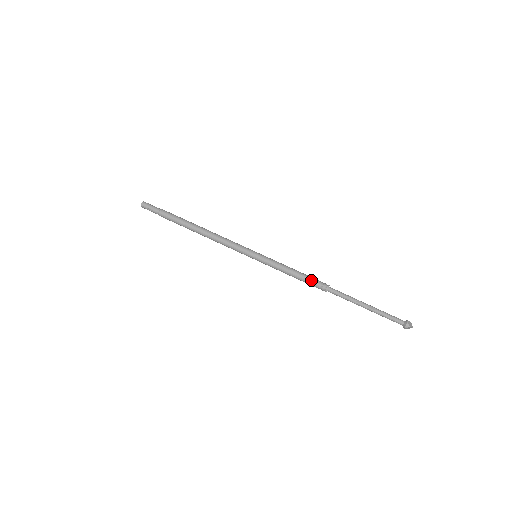
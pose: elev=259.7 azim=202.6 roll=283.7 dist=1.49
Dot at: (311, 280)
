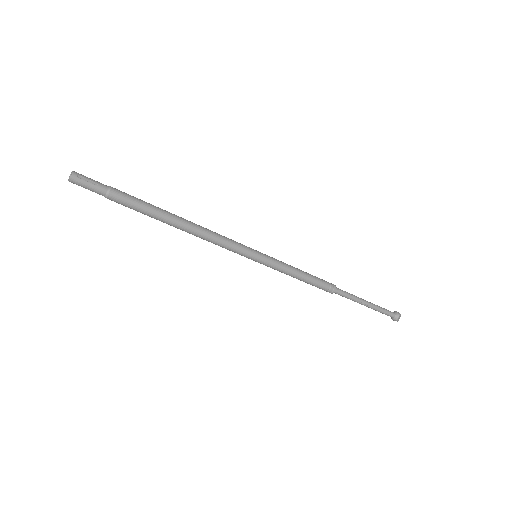
Dot at: (317, 286)
